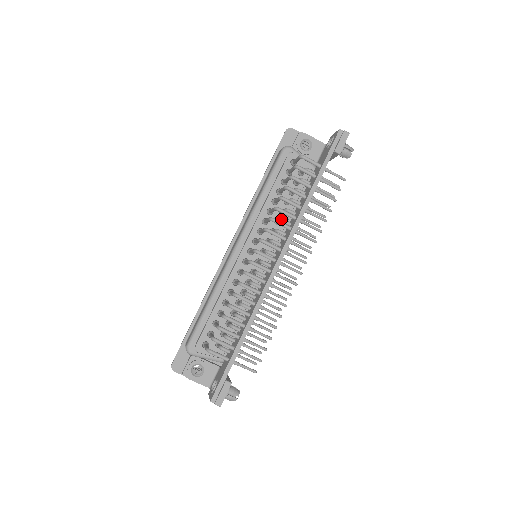
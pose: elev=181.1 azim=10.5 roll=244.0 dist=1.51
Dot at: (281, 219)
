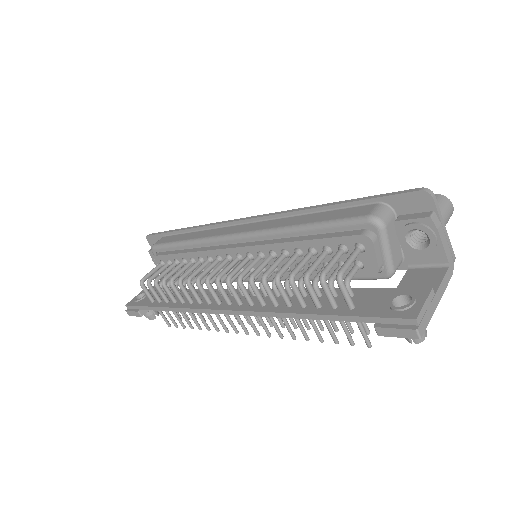
Dot at: (273, 282)
